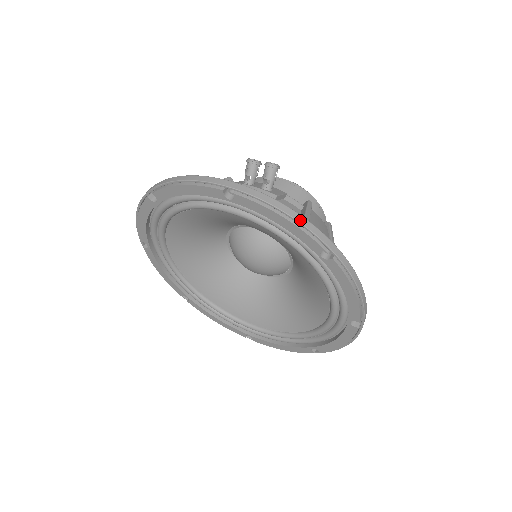
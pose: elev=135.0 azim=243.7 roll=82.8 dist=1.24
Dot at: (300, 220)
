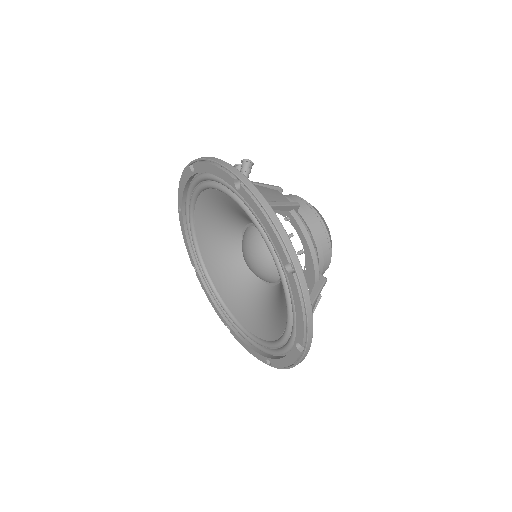
Dot at: (220, 162)
